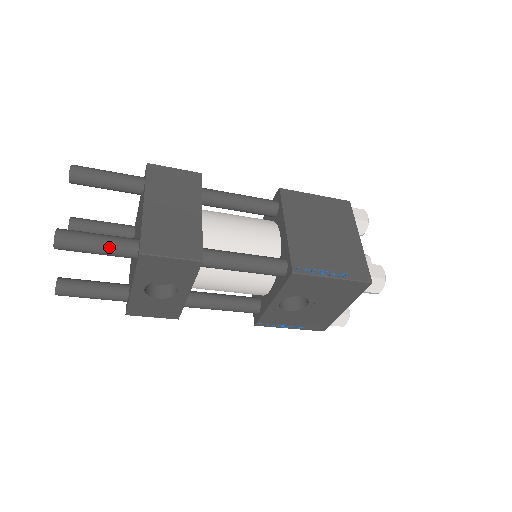
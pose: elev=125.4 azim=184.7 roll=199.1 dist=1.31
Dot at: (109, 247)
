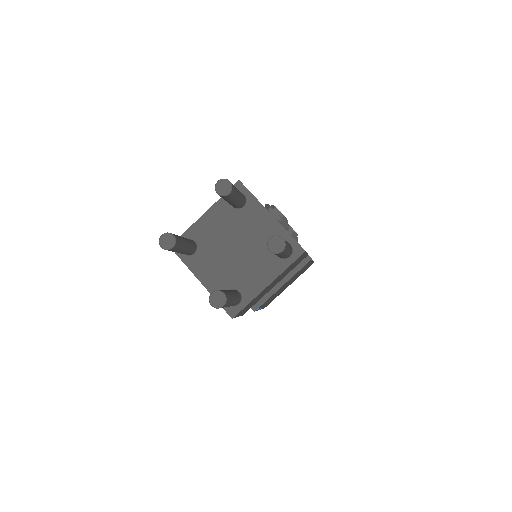
Dot at: occluded
